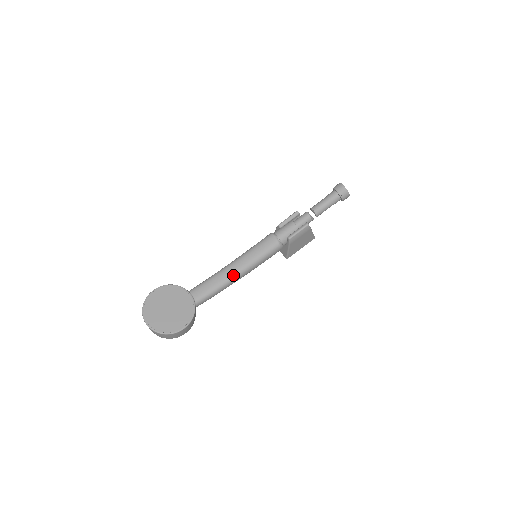
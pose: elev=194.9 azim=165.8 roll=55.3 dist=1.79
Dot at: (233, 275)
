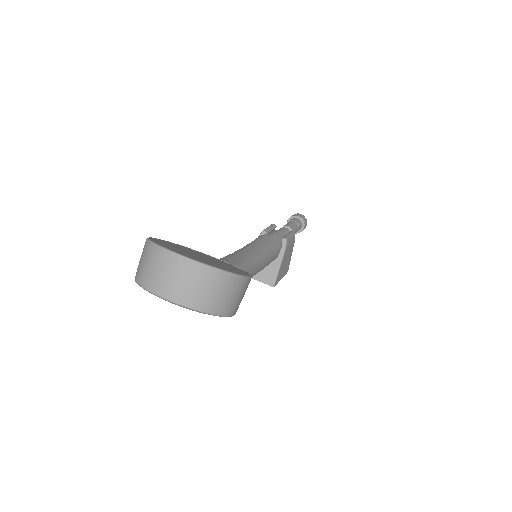
Dot at: (251, 258)
